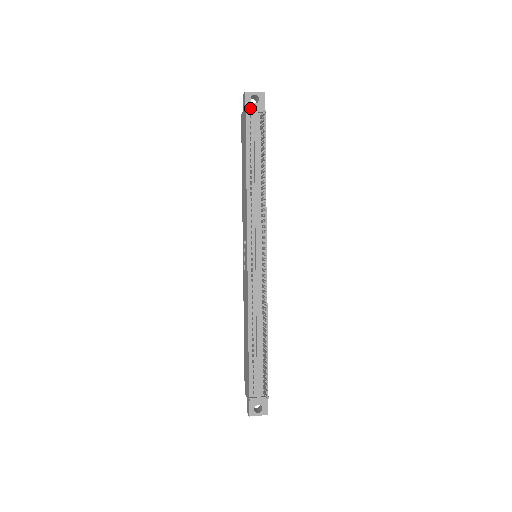
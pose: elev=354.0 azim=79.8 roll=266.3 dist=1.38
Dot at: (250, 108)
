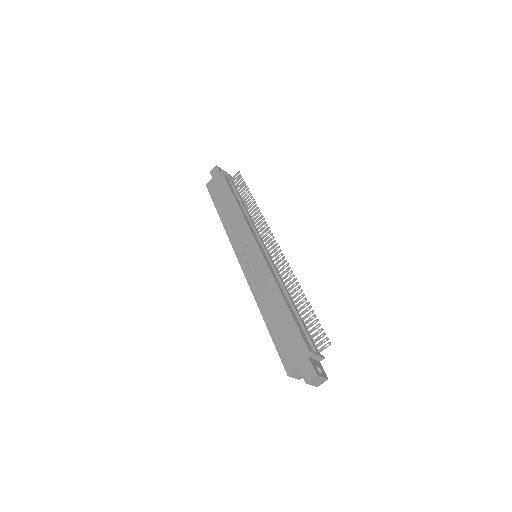
Dot at: occluded
